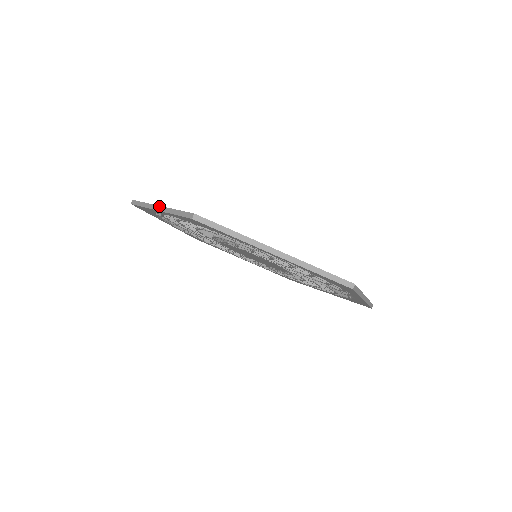
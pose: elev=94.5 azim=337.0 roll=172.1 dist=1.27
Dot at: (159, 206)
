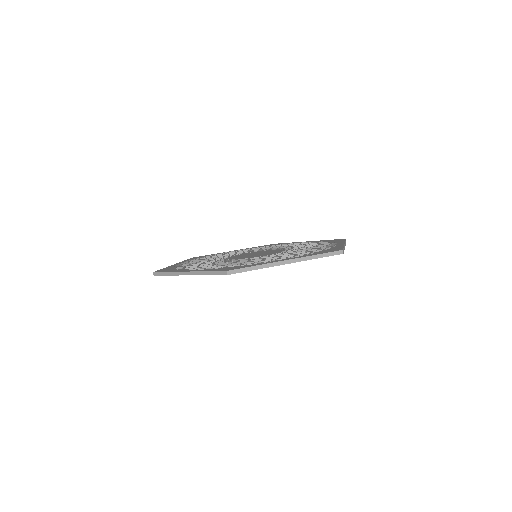
Dot at: occluded
